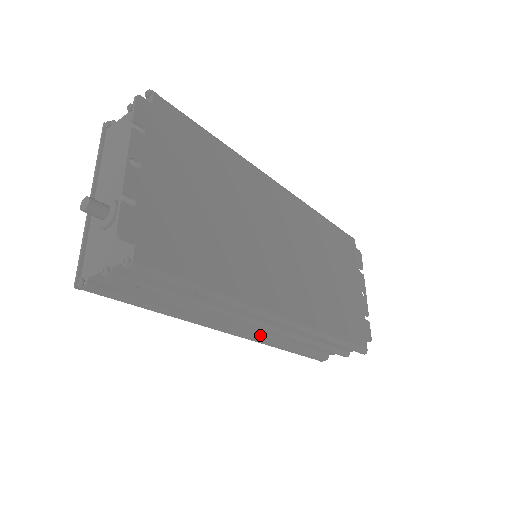
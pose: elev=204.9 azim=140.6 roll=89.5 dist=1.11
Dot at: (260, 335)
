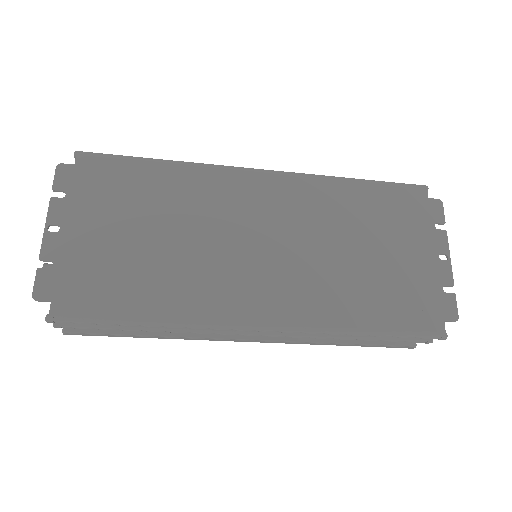
Dot at: (283, 337)
